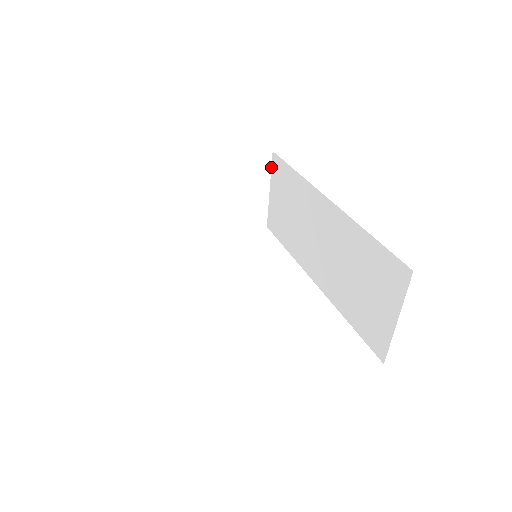
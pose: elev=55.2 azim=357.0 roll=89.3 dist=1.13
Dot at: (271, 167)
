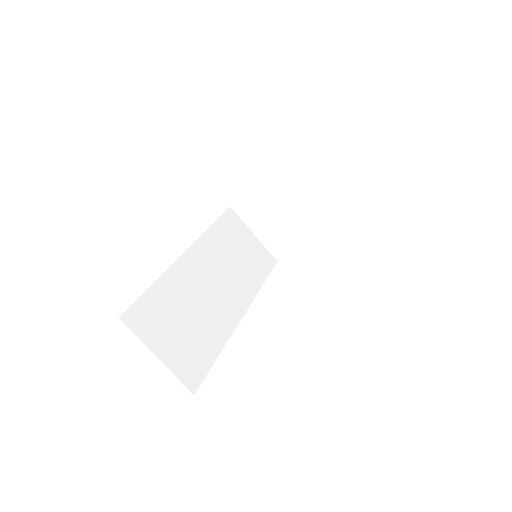
Dot at: (312, 161)
